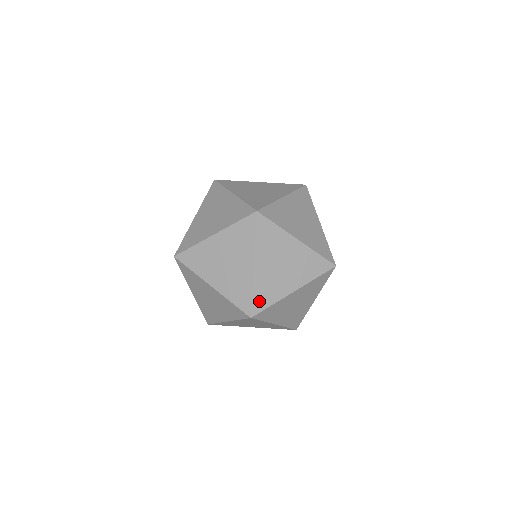
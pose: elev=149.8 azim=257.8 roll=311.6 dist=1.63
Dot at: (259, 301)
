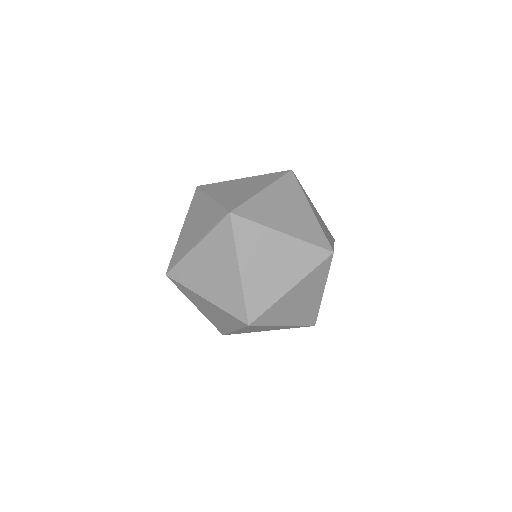
Dot at: (254, 306)
